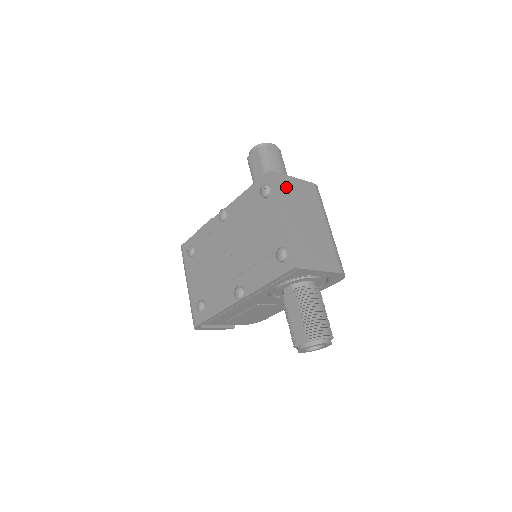
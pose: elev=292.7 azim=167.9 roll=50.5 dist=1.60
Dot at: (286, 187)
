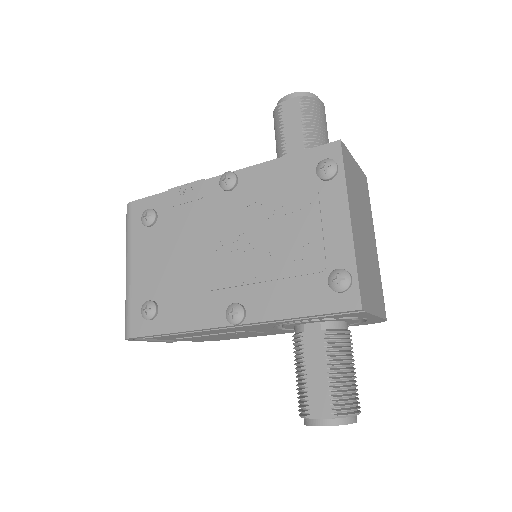
Dot at: (352, 173)
